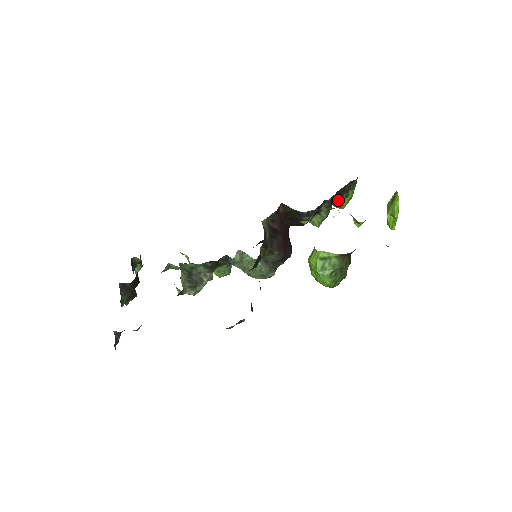
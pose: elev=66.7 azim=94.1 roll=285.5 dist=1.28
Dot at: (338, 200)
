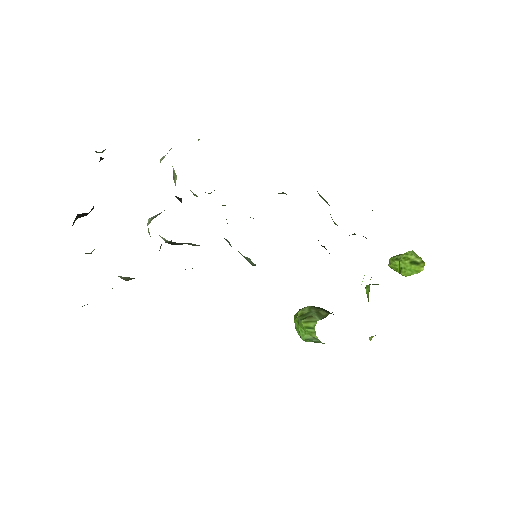
Dot at: occluded
